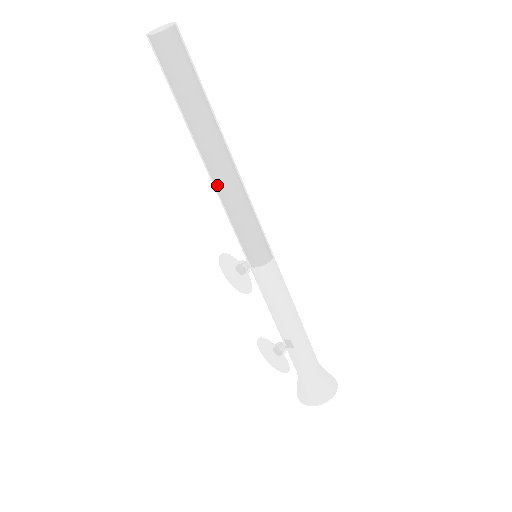
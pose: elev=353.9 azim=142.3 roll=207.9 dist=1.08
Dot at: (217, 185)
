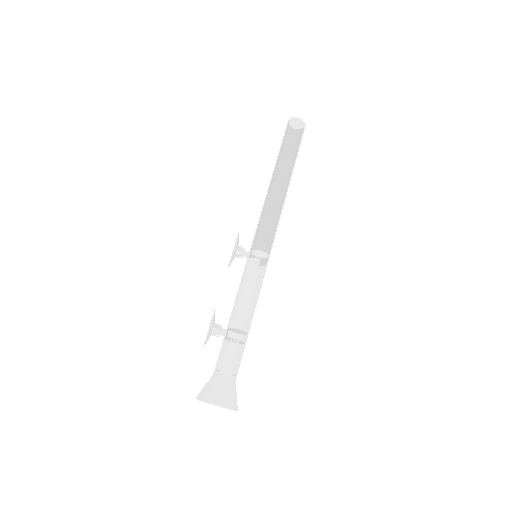
Dot at: (265, 198)
